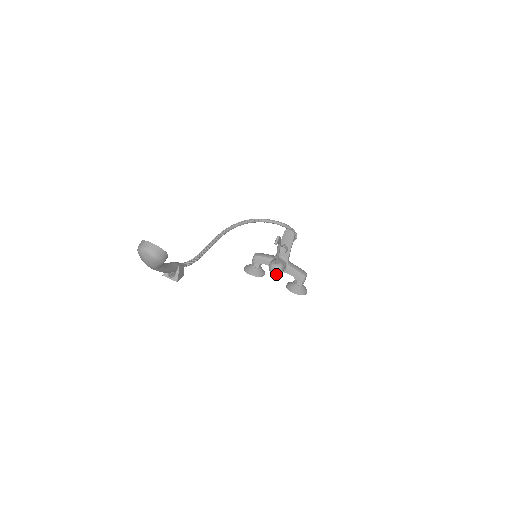
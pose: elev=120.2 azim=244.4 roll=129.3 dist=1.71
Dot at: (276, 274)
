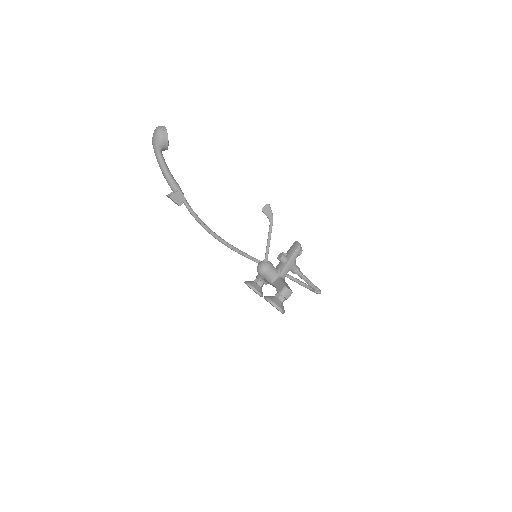
Dot at: (260, 270)
